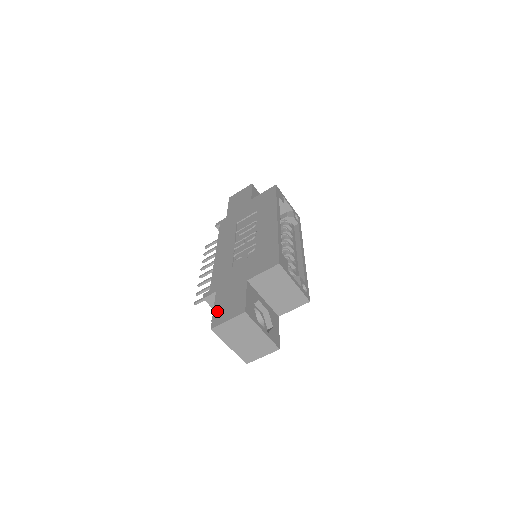
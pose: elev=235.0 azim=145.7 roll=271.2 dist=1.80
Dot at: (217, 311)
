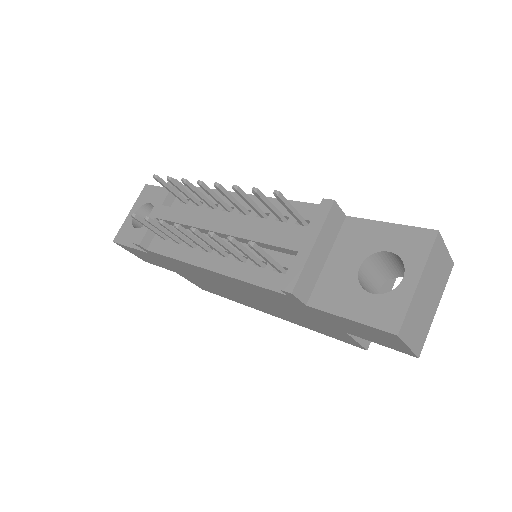
Dot at: occluded
